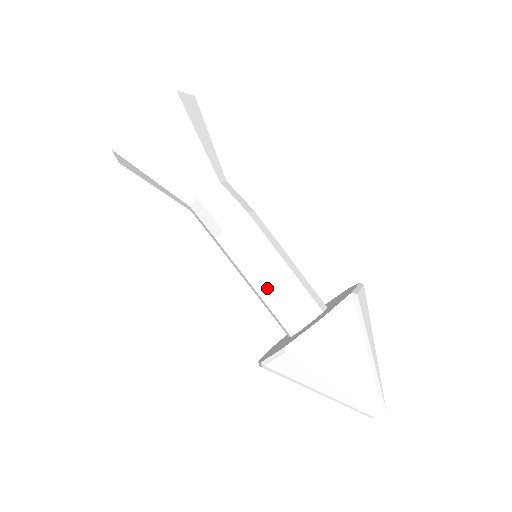
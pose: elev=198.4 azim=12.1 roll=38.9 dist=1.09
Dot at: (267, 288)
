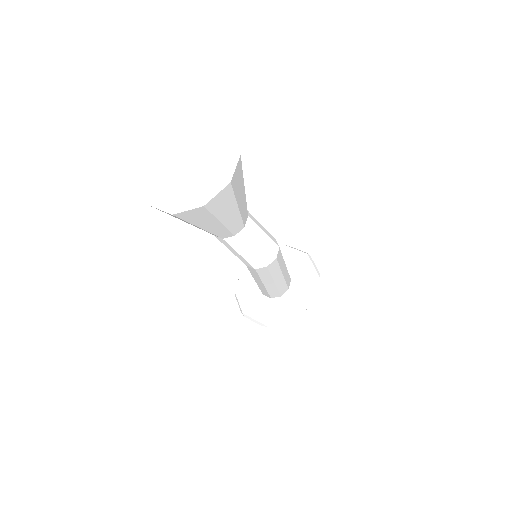
Dot at: (275, 285)
